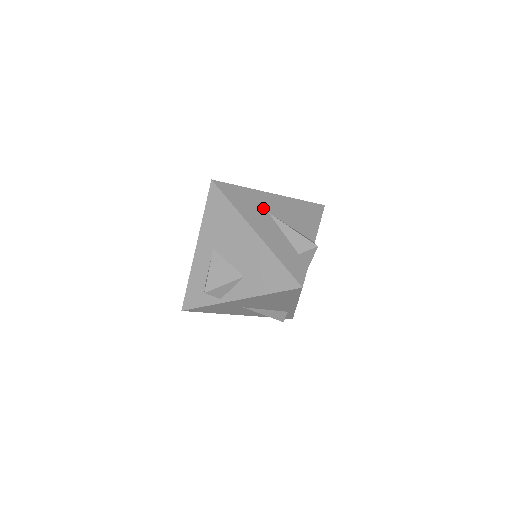
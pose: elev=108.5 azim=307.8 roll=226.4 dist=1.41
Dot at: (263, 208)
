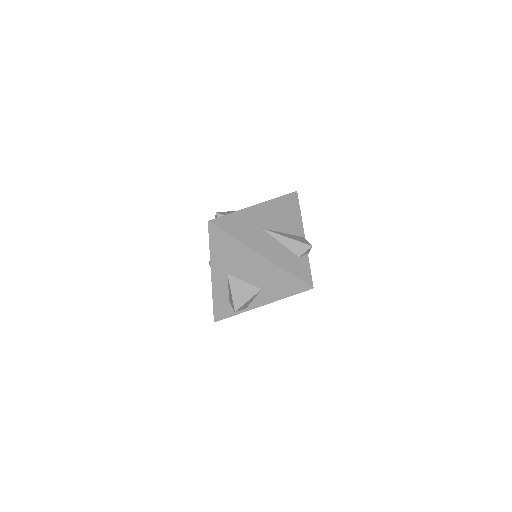
Dot at: (256, 226)
